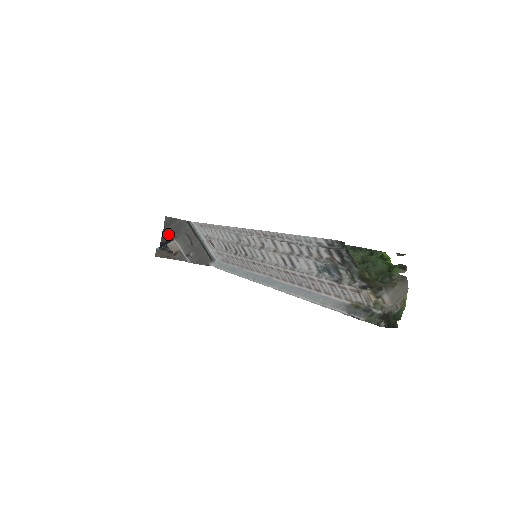
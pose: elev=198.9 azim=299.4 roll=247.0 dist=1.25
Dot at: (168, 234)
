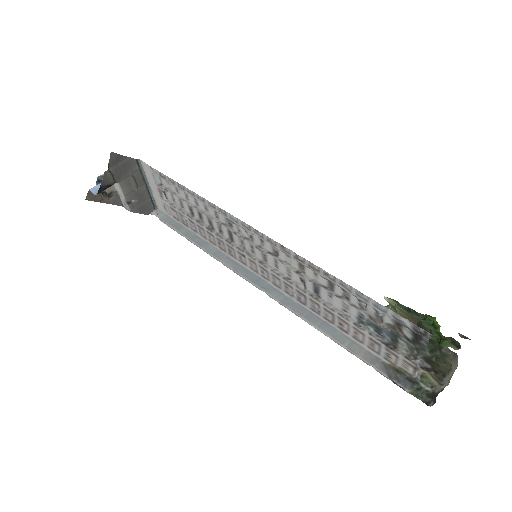
Dot at: (112, 176)
